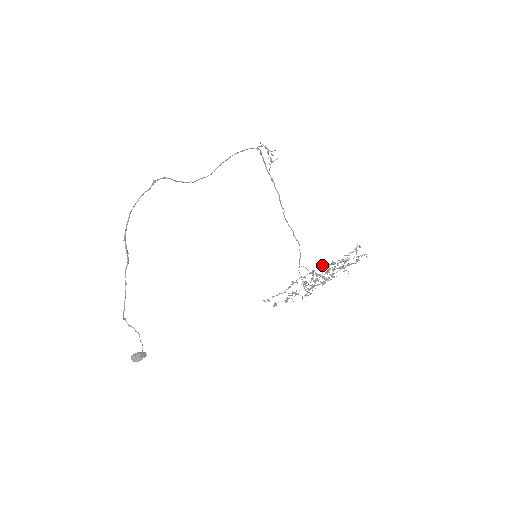
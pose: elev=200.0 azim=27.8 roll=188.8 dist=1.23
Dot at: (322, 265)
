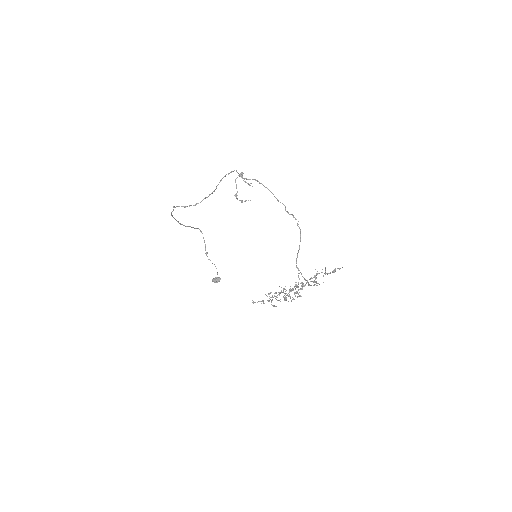
Dot at: occluded
